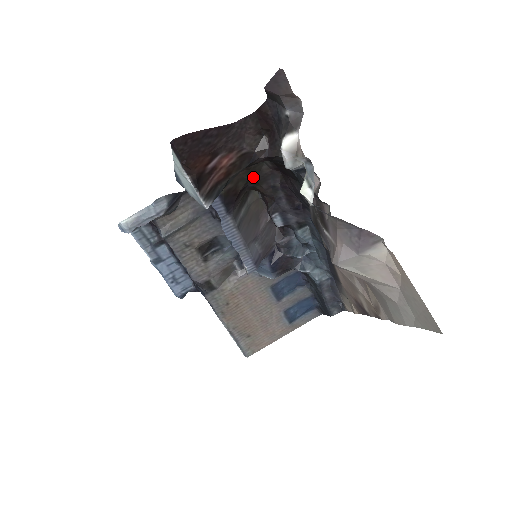
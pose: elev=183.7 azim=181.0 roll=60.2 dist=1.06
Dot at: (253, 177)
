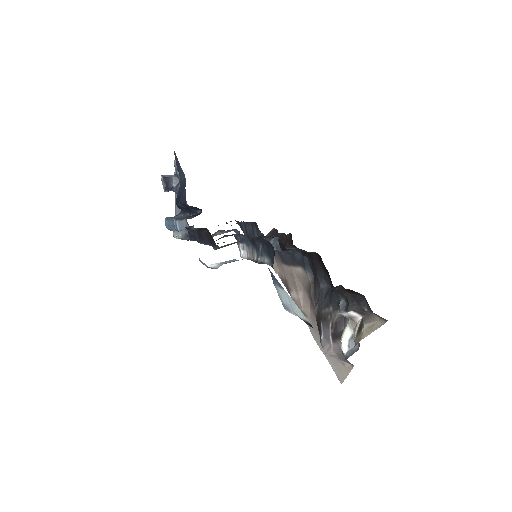
Dot at: occluded
